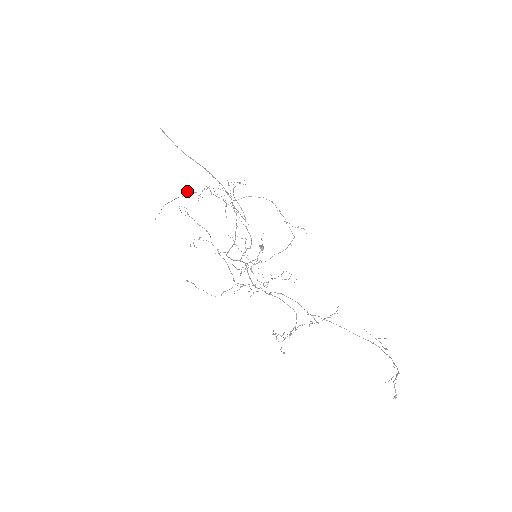
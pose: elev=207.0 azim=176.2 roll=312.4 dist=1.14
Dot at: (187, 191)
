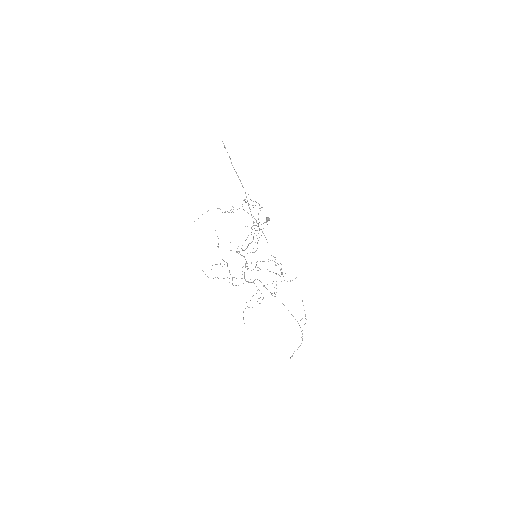
Dot at: (225, 211)
